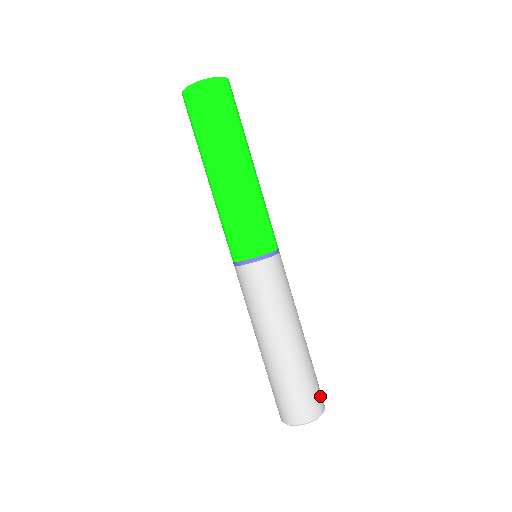
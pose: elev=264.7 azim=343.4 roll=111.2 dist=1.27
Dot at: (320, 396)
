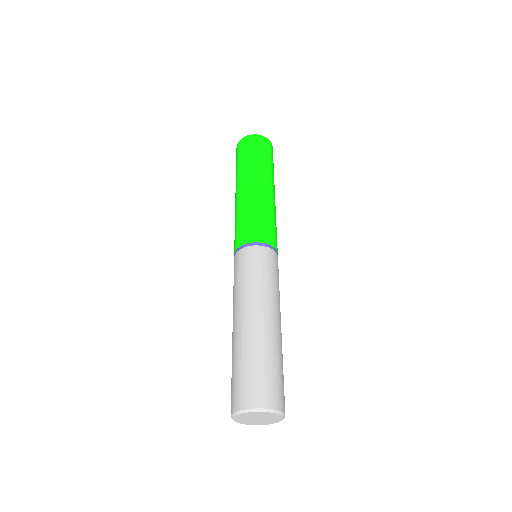
Dot at: (274, 391)
